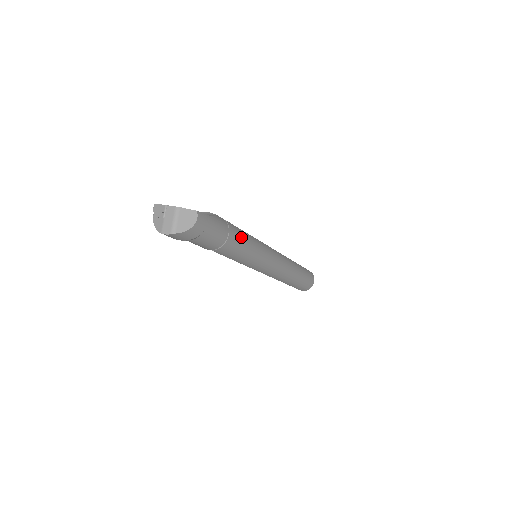
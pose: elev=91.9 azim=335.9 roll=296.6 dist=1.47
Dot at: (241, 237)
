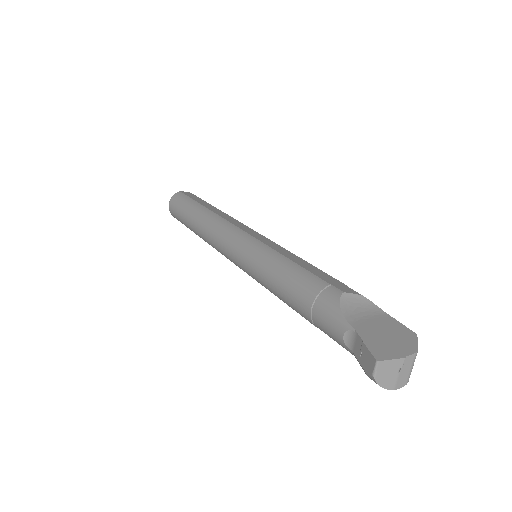
Dot at: occluded
